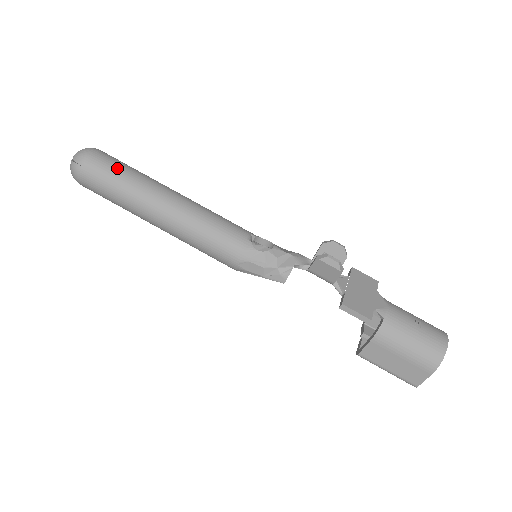
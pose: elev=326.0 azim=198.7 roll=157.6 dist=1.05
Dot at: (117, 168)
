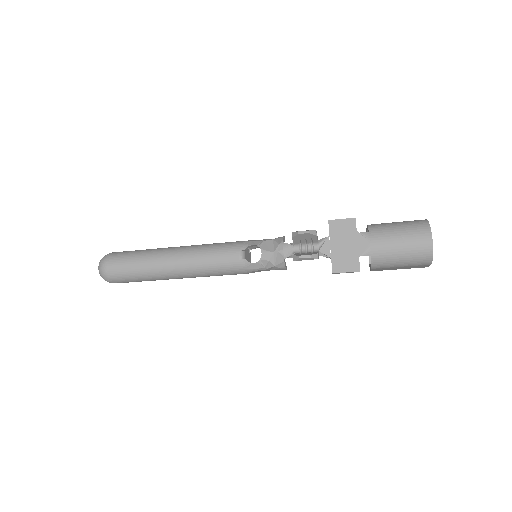
Dot at: (128, 269)
